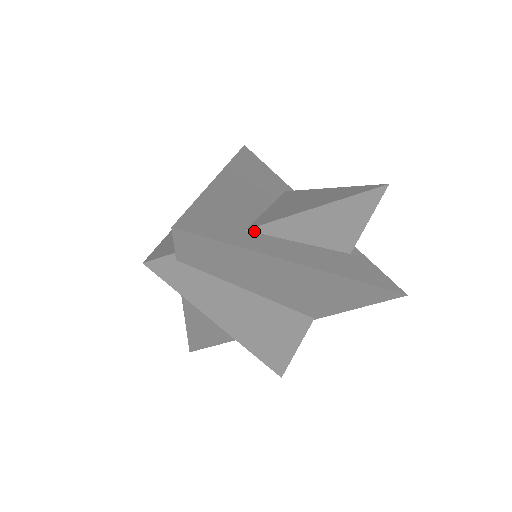
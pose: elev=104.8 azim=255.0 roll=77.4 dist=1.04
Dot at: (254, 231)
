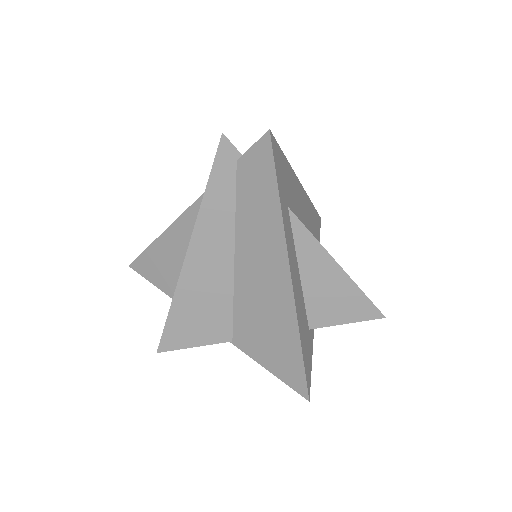
Dot at: (291, 216)
